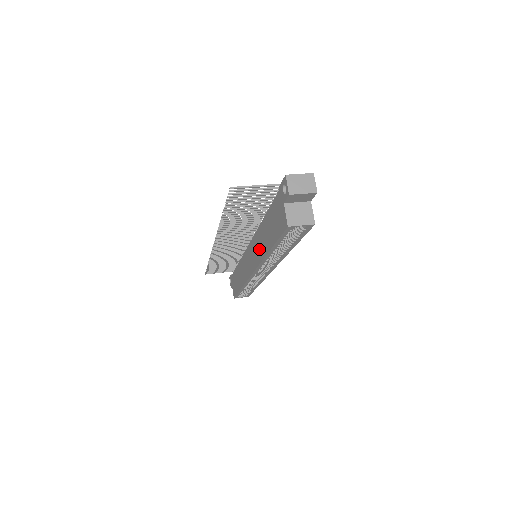
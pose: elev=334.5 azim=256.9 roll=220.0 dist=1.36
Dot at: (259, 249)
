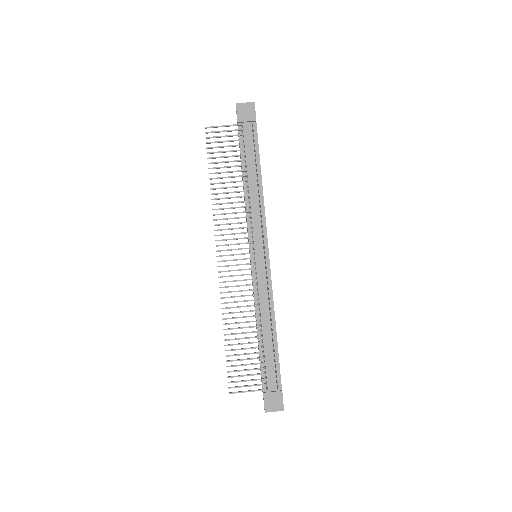
Dot at: occluded
